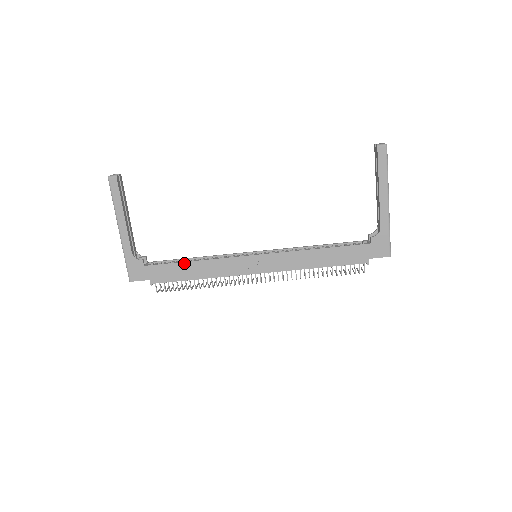
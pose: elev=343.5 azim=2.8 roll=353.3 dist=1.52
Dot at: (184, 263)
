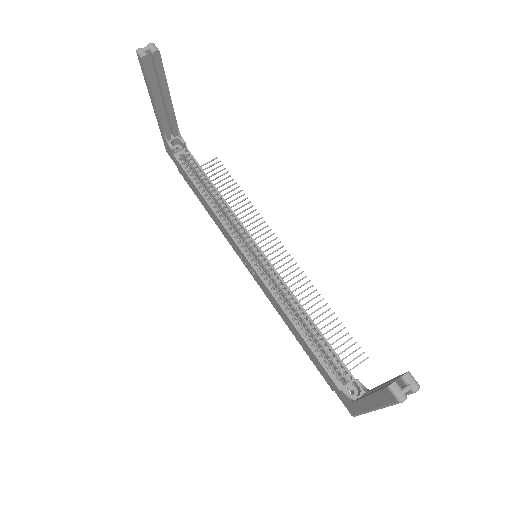
Dot at: (198, 191)
